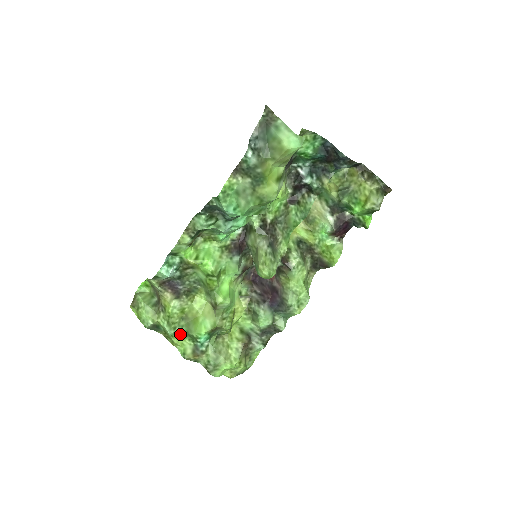
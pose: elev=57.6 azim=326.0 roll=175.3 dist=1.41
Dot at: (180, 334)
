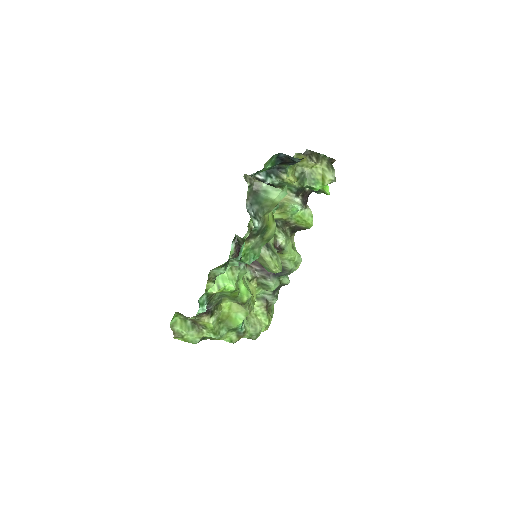
Dot at: (224, 333)
